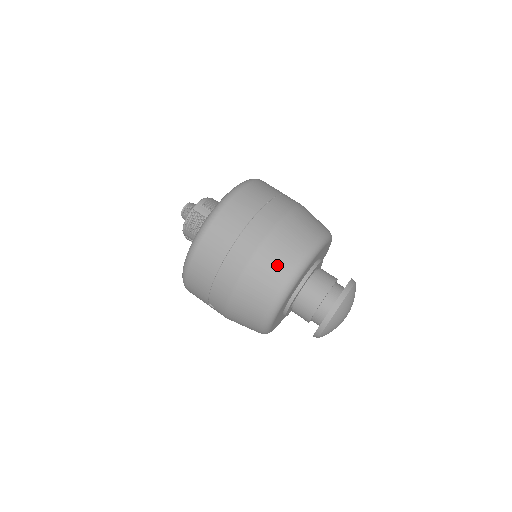
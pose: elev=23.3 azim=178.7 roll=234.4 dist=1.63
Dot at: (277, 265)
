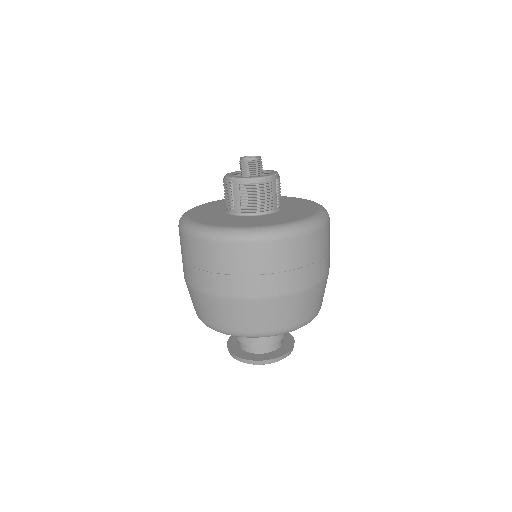
Dot at: (201, 310)
